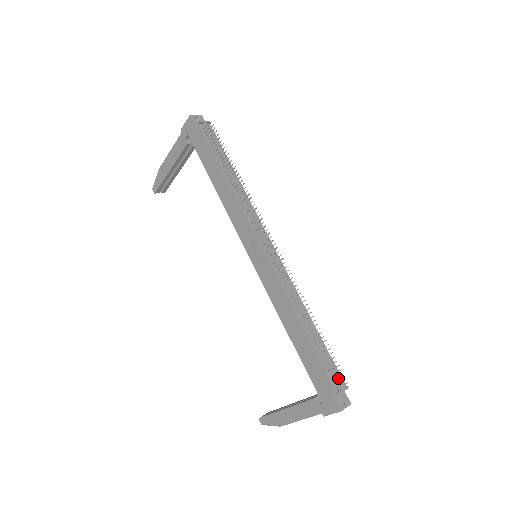
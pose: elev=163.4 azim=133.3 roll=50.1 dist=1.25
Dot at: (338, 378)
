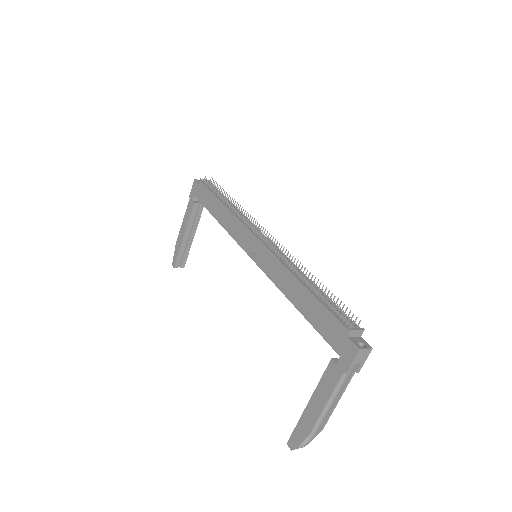
Dot at: (349, 320)
